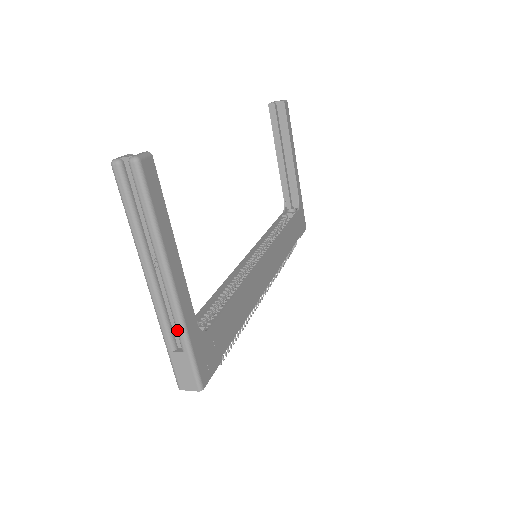
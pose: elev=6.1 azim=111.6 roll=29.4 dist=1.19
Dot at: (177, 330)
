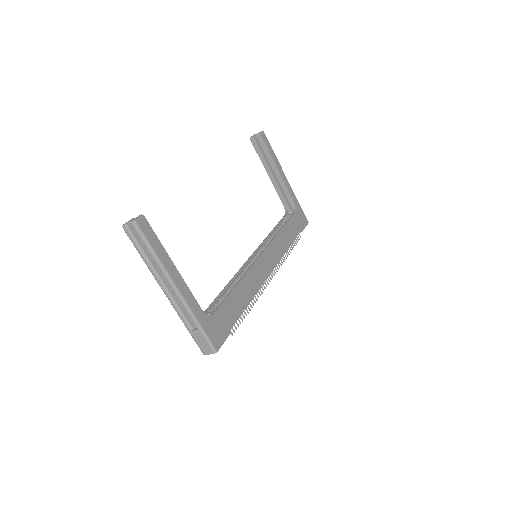
Dot at: (189, 317)
